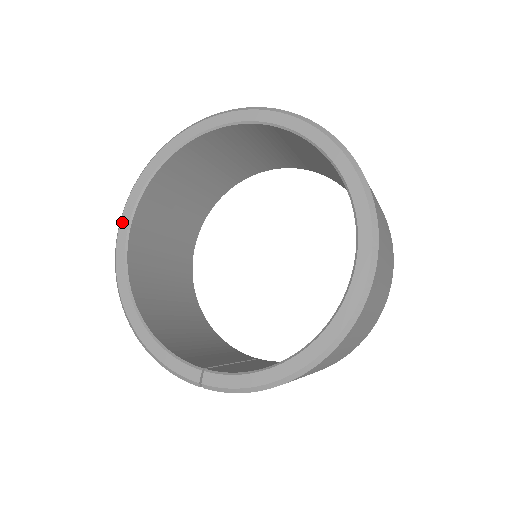
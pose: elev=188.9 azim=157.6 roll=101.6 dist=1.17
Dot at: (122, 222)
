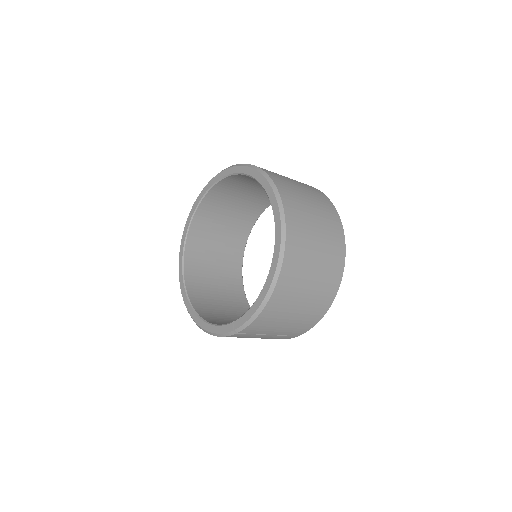
Dot at: (180, 276)
